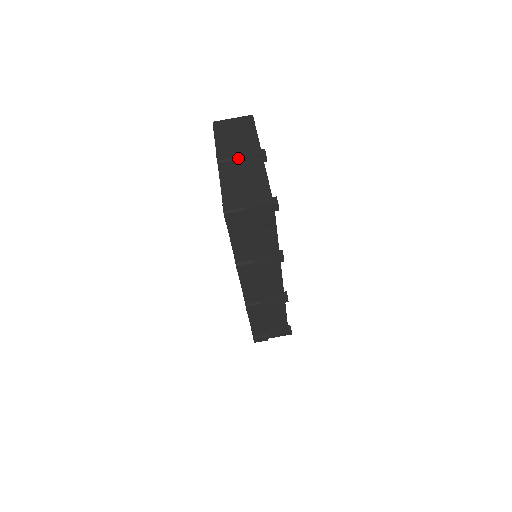
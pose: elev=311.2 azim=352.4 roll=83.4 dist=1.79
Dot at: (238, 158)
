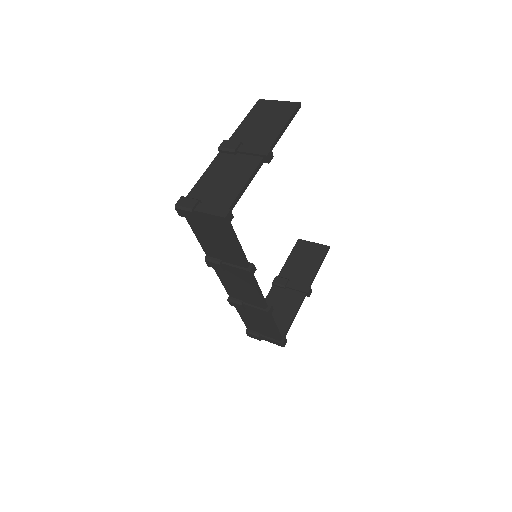
Dot at: (240, 150)
